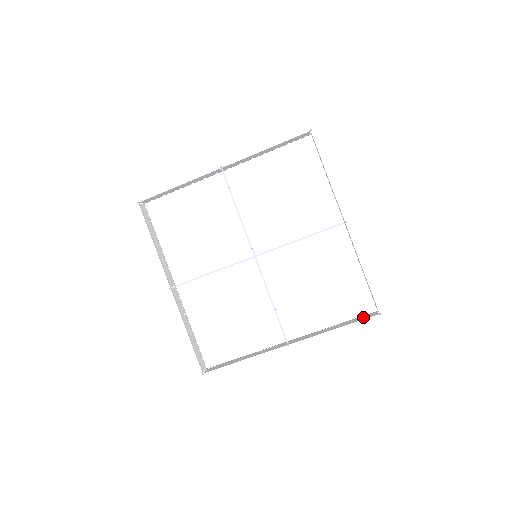
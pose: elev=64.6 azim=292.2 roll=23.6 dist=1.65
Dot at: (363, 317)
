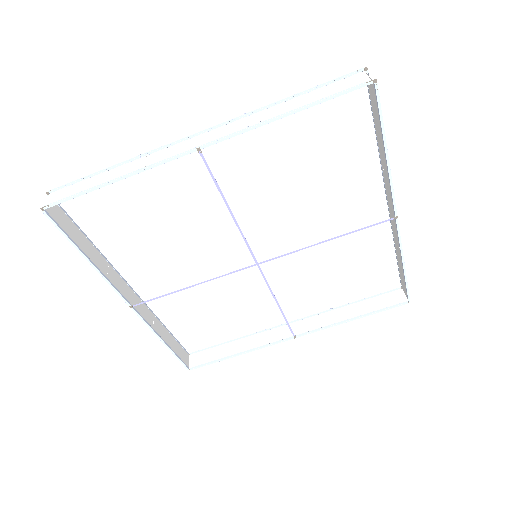
Dot at: (386, 300)
